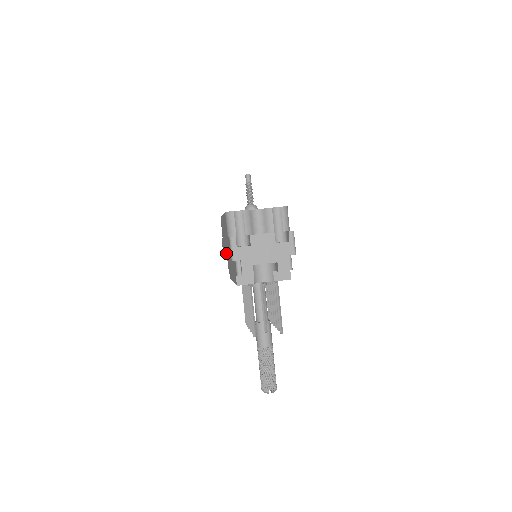
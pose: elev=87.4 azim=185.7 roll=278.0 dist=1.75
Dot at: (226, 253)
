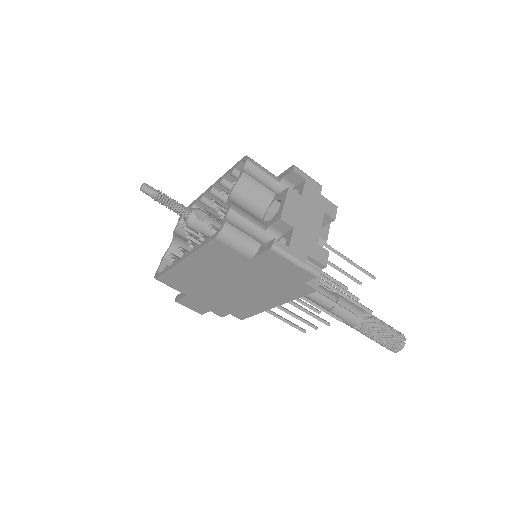
Dot at: (235, 292)
